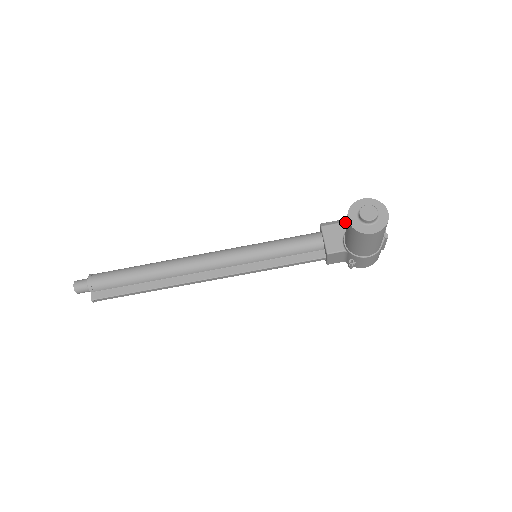
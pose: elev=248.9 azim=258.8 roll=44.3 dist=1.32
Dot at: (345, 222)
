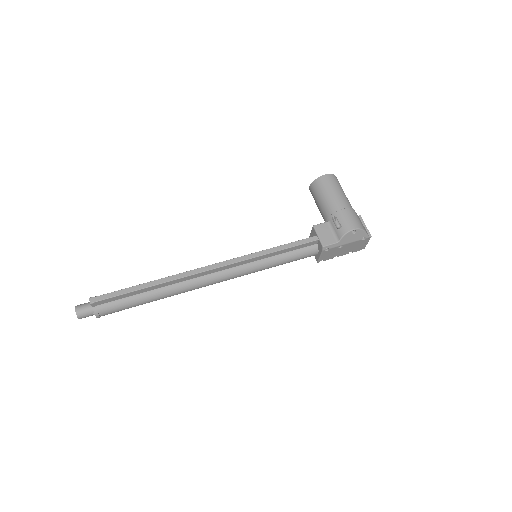
Dot at: occluded
